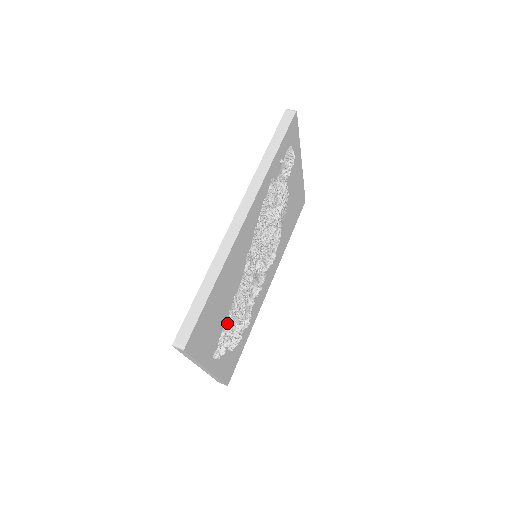
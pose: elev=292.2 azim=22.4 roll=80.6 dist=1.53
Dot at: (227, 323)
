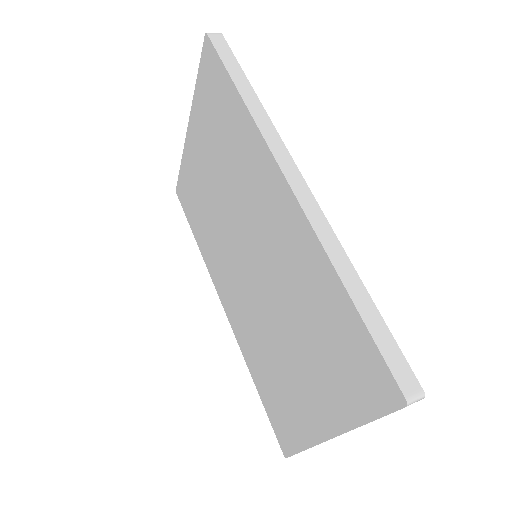
Dot at: occluded
